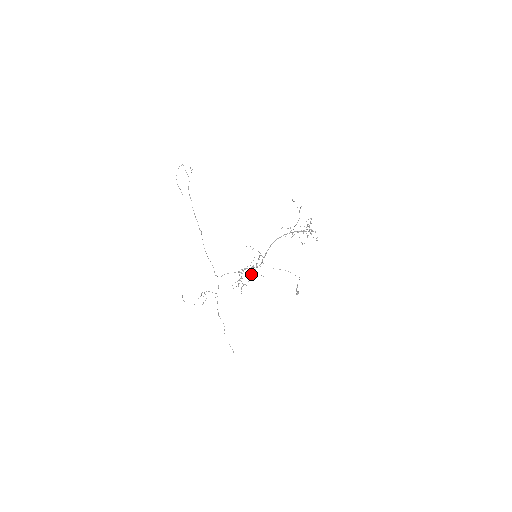
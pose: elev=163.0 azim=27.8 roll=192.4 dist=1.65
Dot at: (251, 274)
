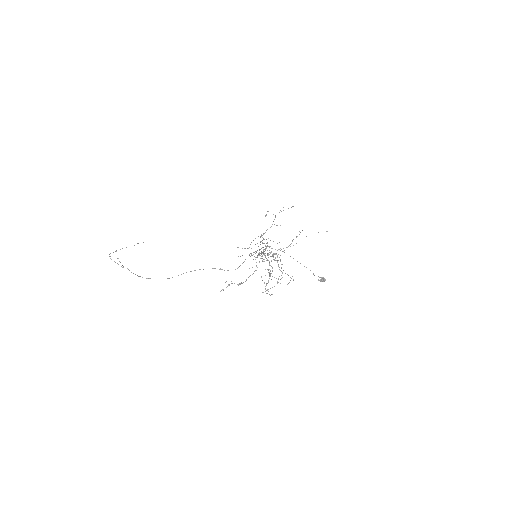
Dot at: occluded
